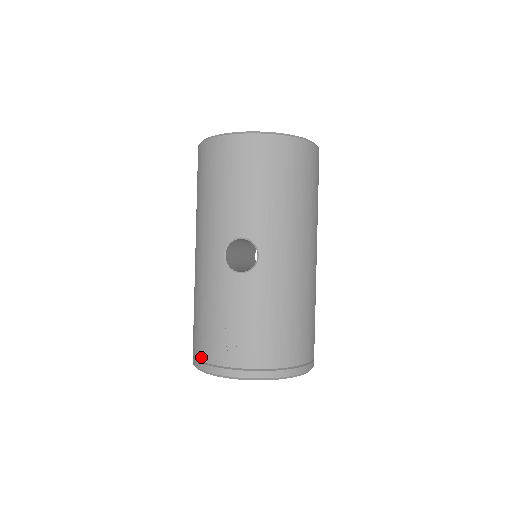
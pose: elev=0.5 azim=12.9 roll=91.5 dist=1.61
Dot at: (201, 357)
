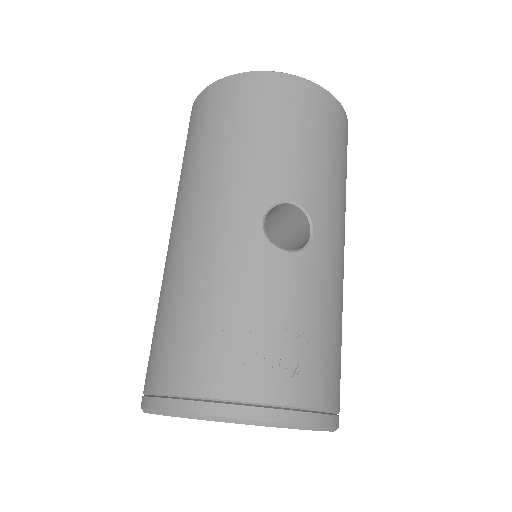
Dot at: (196, 389)
